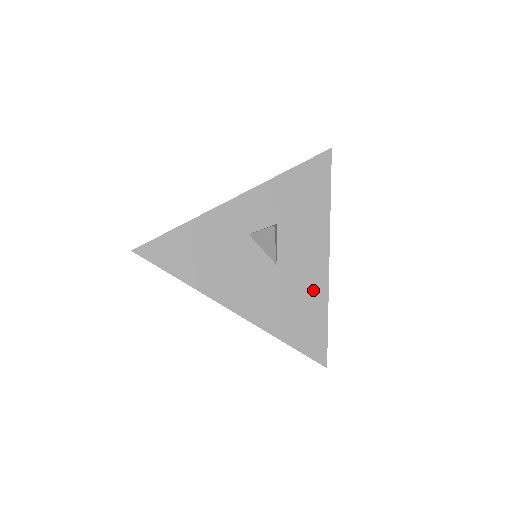
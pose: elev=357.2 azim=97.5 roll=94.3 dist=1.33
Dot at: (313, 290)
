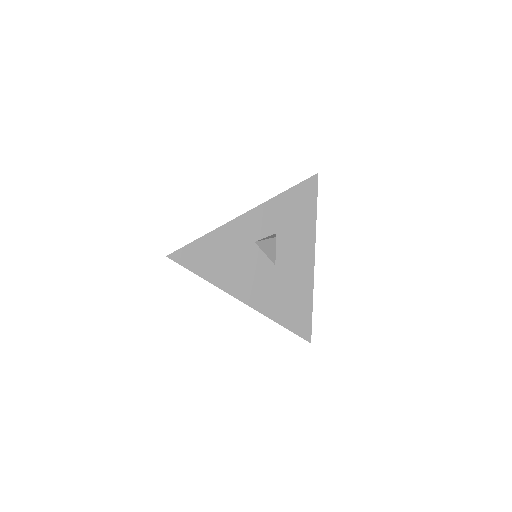
Dot at: (302, 284)
